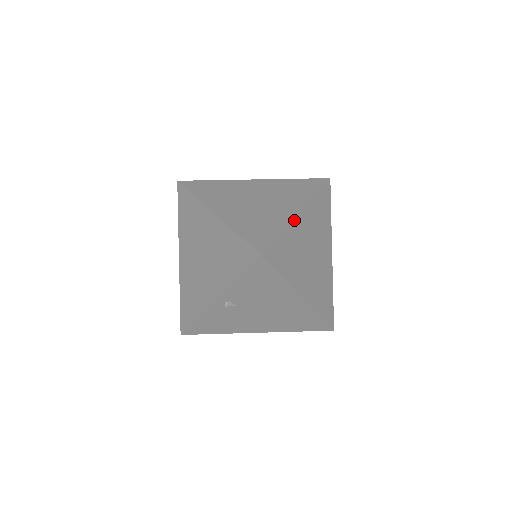
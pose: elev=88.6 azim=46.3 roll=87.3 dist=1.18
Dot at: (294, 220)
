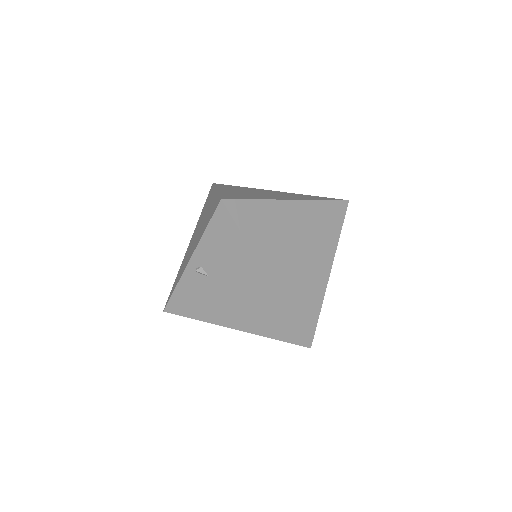
Dot at: (281, 202)
